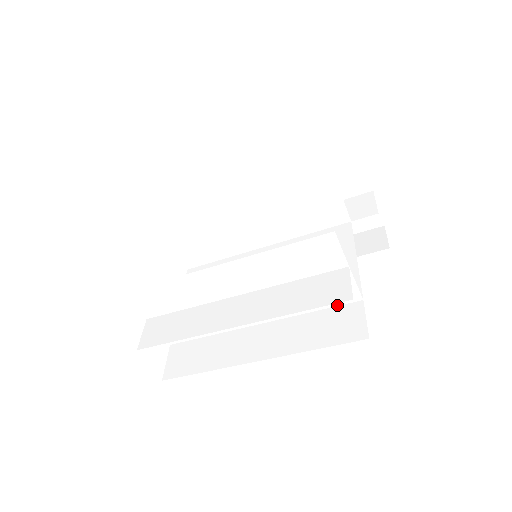
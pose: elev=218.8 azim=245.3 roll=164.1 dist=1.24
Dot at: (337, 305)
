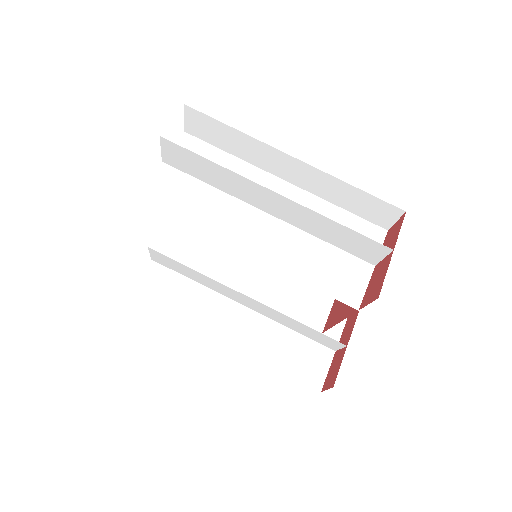
Dot at: (332, 296)
